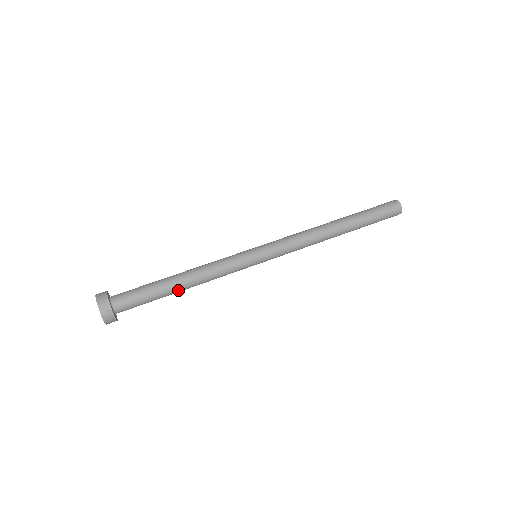
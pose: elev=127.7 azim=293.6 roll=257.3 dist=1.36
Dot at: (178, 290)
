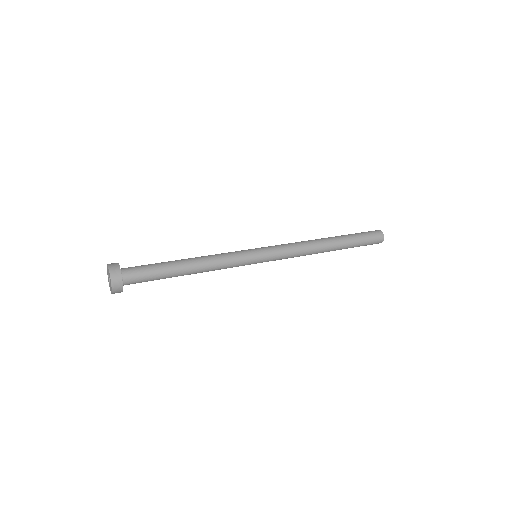
Dot at: (183, 275)
